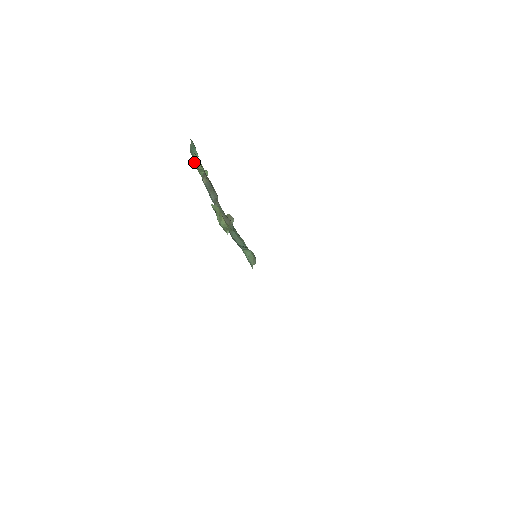
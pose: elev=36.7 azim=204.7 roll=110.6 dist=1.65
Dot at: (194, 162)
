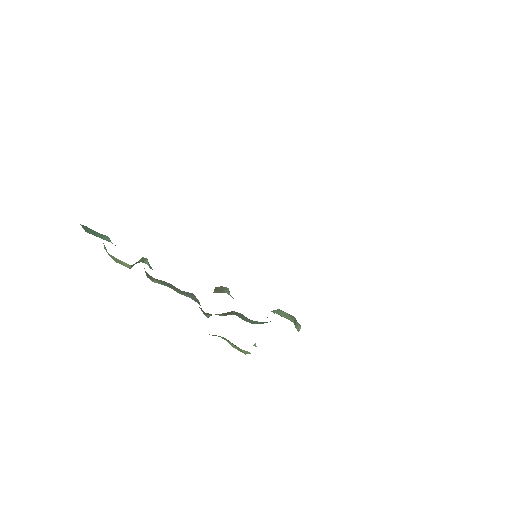
Dot at: occluded
